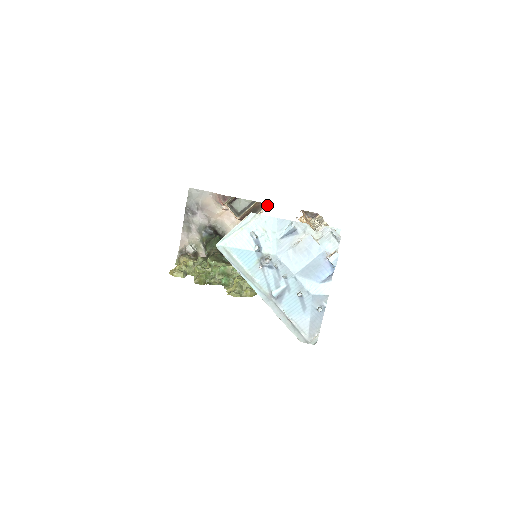
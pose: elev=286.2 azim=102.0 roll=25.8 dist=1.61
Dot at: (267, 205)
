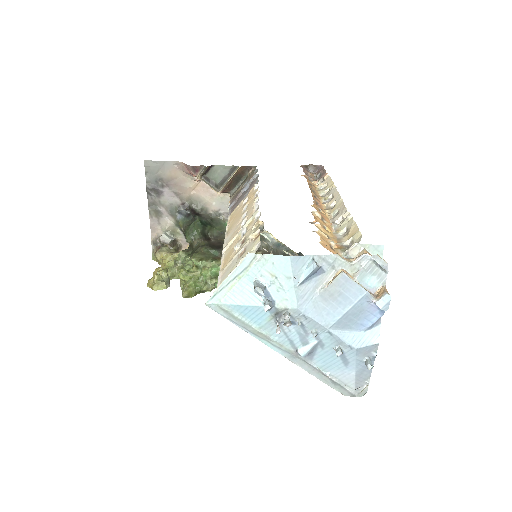
Dot at: (255, 174)
